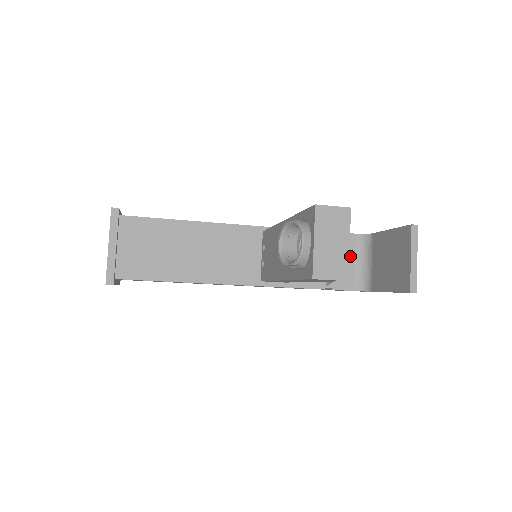
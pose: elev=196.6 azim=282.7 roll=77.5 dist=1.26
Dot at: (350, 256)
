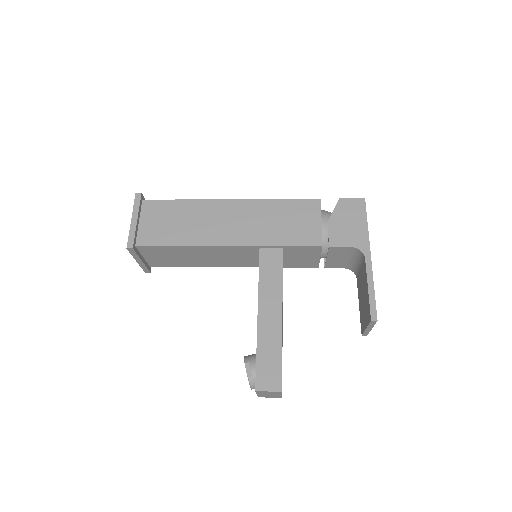
Dot at: (344, 256)
